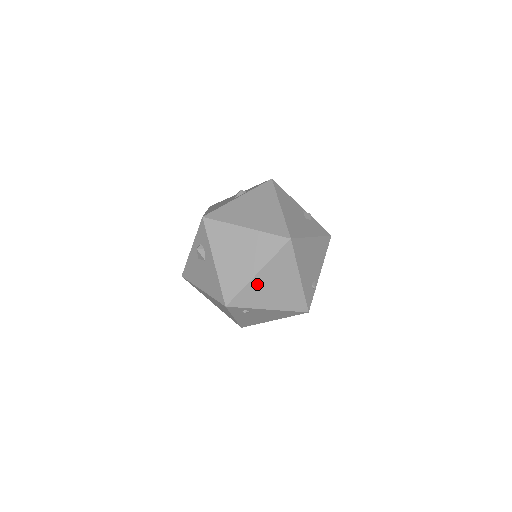
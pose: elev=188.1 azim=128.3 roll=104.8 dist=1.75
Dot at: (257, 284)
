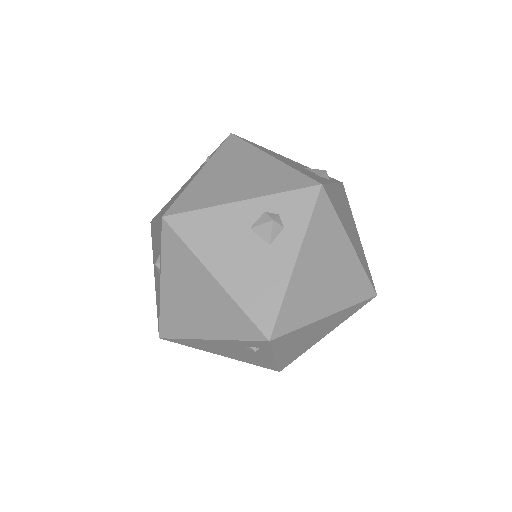
Dot at: (312, 327)
